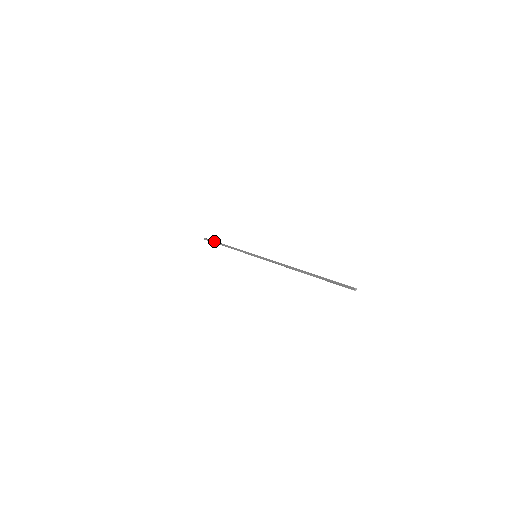
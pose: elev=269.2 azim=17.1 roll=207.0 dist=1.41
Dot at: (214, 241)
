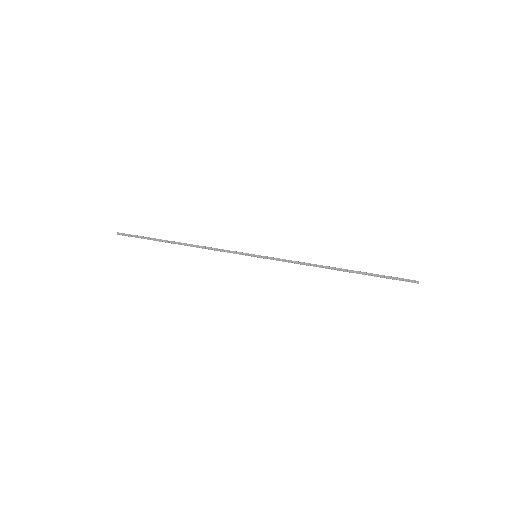
Dot at: occluded
